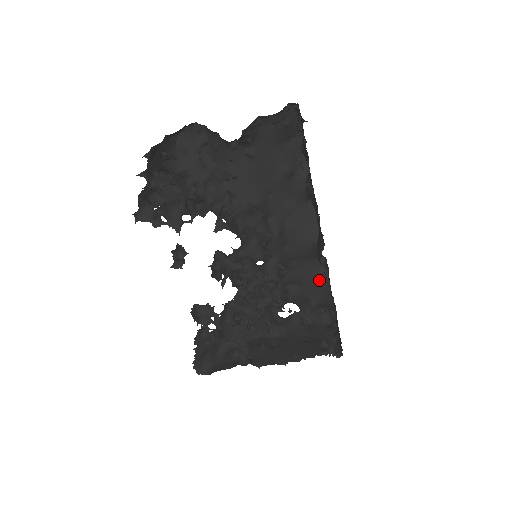
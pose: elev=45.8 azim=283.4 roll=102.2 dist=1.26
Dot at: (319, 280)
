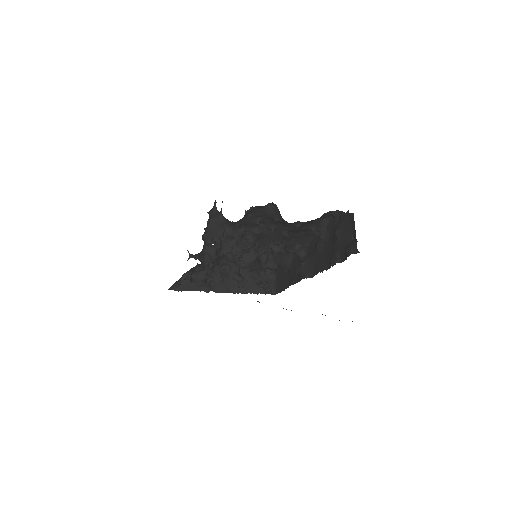
Dot at: (284, 258)
